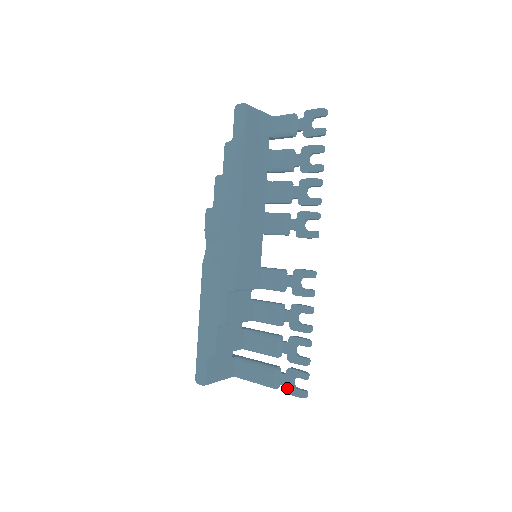
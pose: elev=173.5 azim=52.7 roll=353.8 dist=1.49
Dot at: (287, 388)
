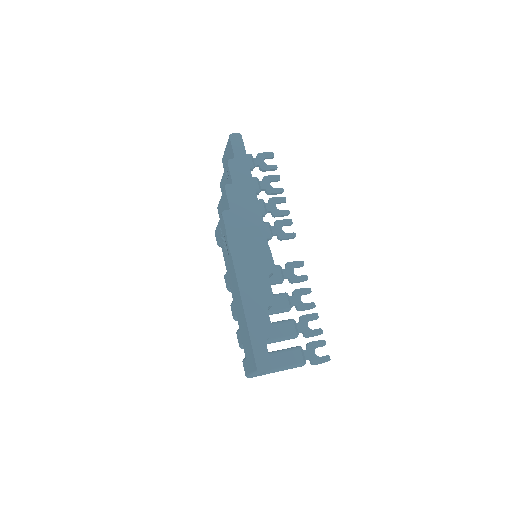
Dot at: (313, 360)
